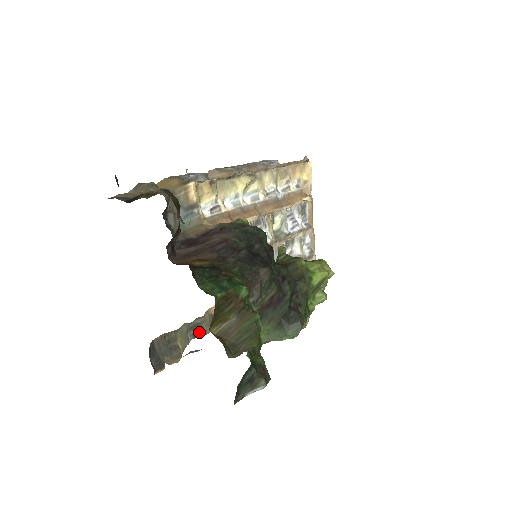
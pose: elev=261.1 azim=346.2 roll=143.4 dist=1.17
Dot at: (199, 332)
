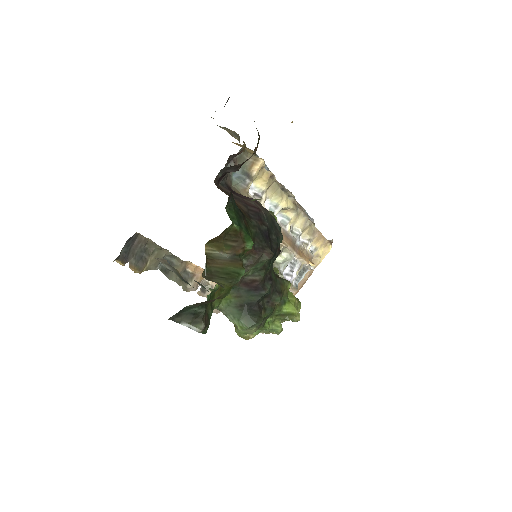
Dot at: (167, 271)
